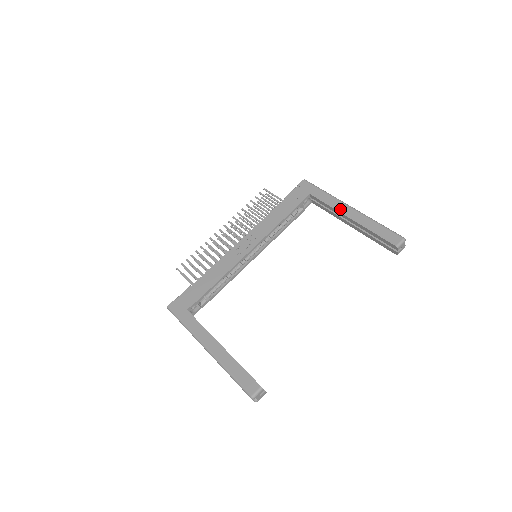
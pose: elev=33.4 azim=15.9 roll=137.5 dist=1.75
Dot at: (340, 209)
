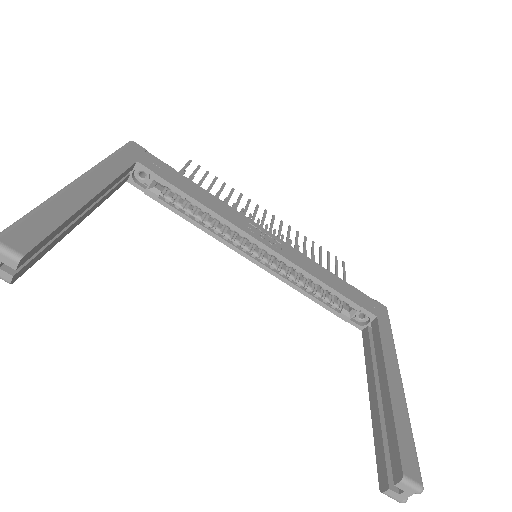
Dot at: (389, 362)
